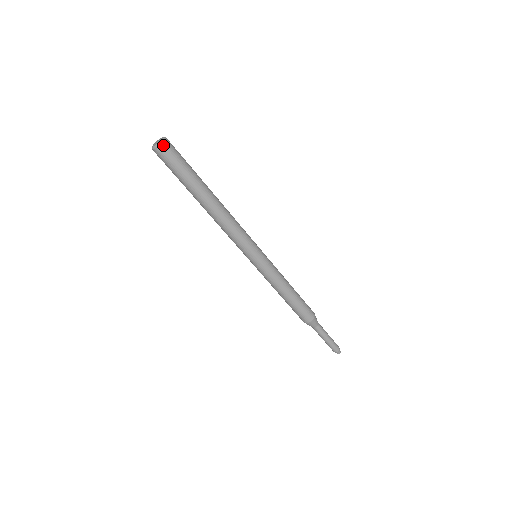
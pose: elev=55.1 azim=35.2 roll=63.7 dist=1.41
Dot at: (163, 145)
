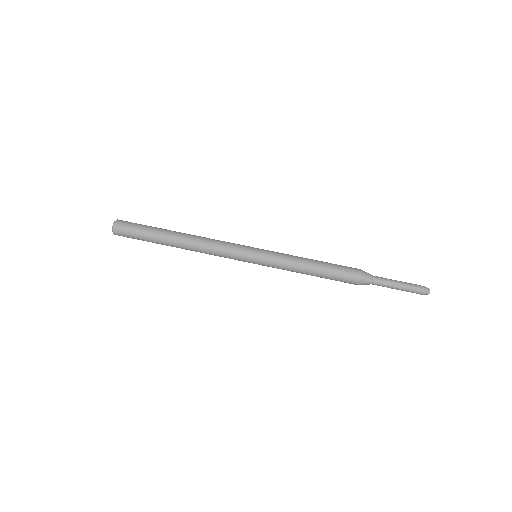
Dot at: (116, 225)
